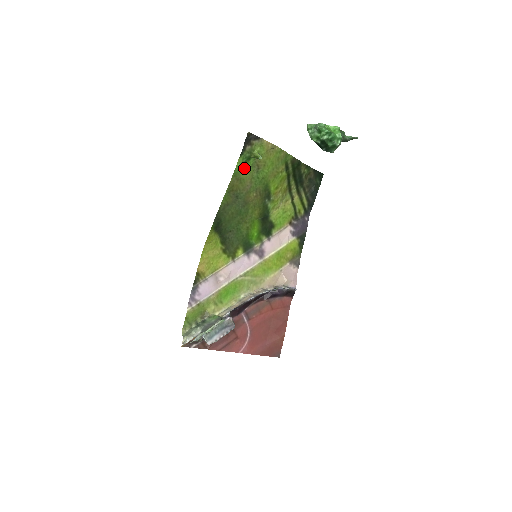
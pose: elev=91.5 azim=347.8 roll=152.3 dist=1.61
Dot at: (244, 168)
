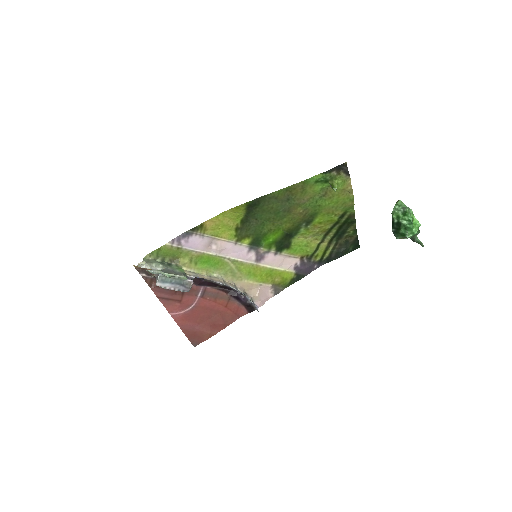
Dot at: (315, 184)
